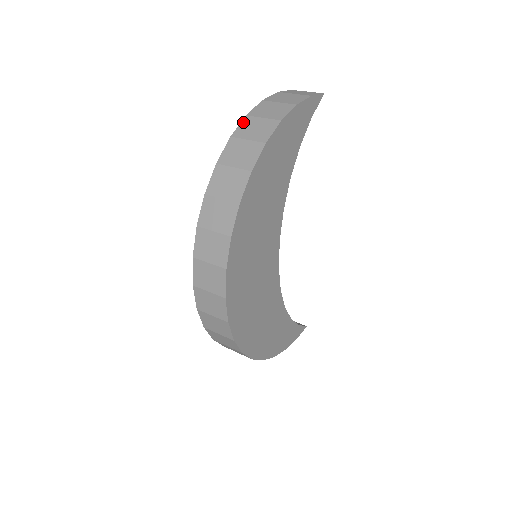
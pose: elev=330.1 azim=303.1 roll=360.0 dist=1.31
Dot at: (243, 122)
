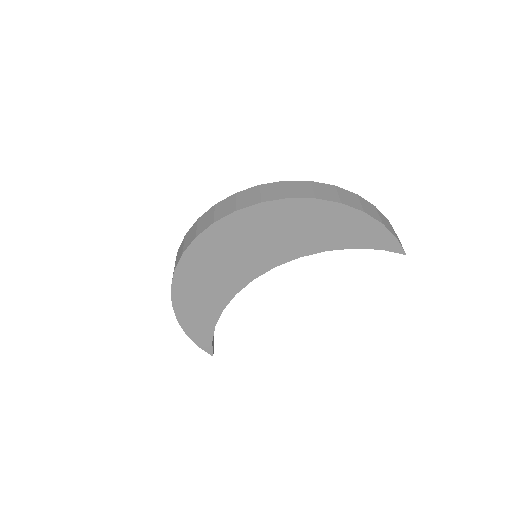
Dot at: (351, 192)
